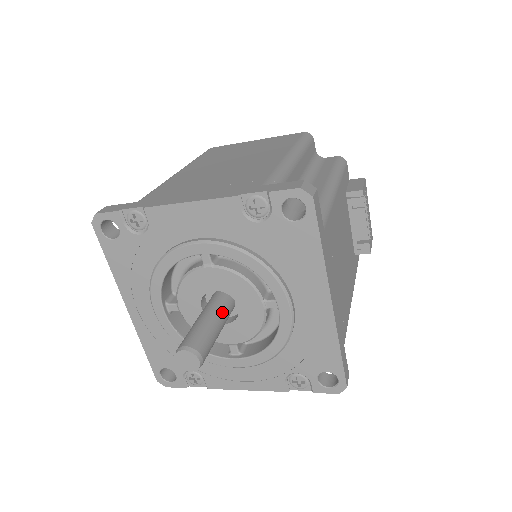
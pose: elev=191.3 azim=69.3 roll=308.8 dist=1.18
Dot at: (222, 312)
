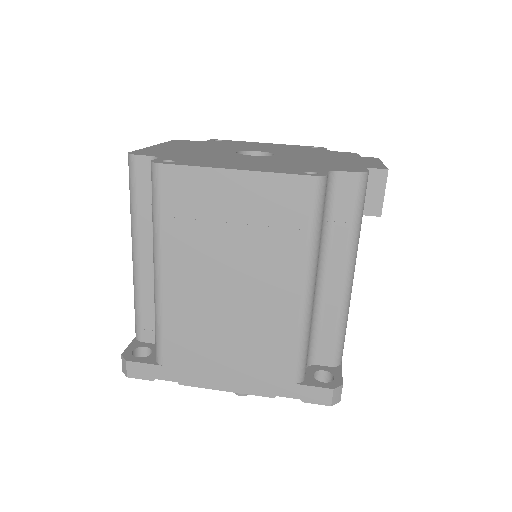
Dot at: occluded
